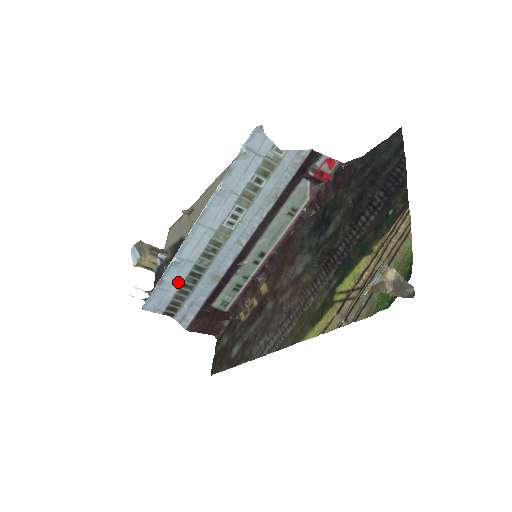
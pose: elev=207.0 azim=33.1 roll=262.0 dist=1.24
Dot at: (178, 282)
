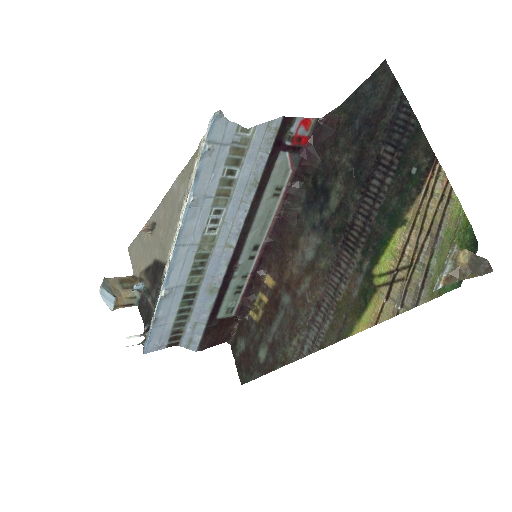
Dot at: (173, 311)
